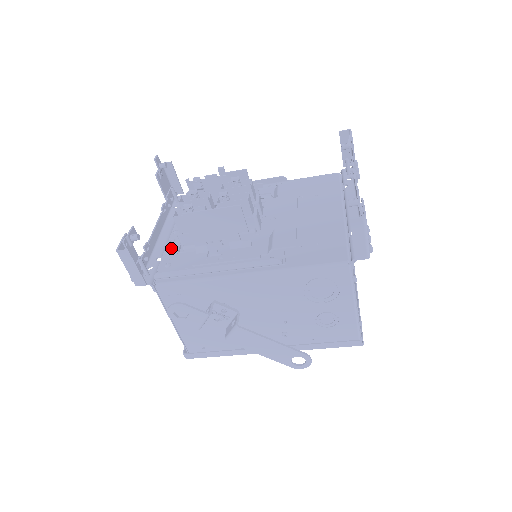
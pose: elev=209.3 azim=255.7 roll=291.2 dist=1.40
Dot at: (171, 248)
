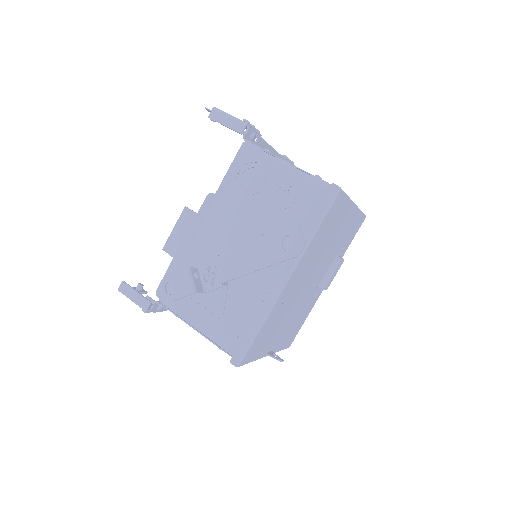
Dot at: occluded
